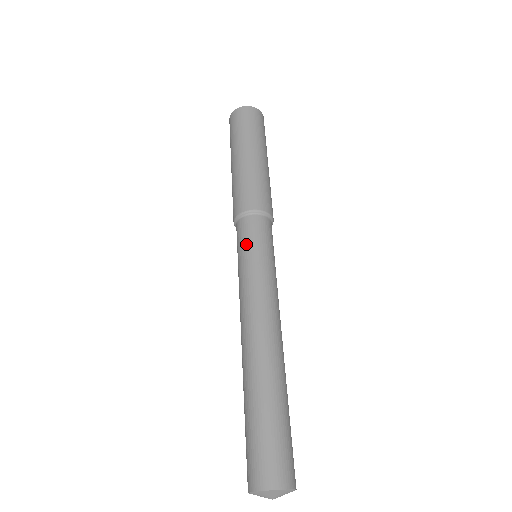
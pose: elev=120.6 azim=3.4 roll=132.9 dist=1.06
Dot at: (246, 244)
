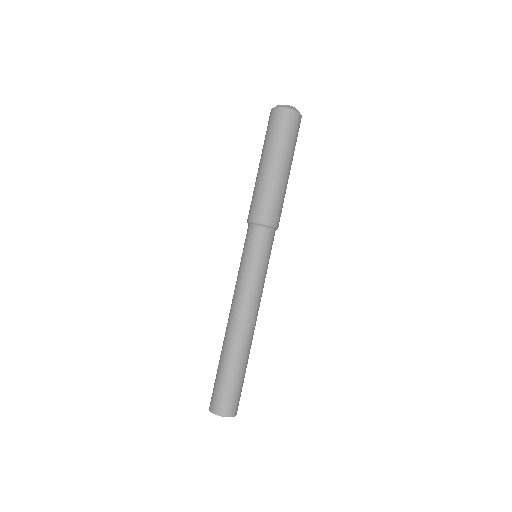
Dot at: (247, 250)
